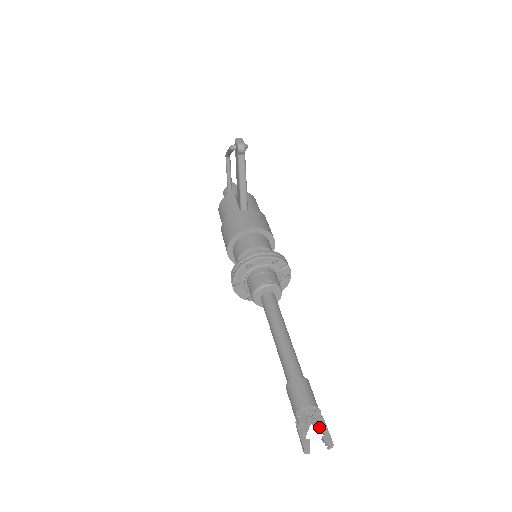
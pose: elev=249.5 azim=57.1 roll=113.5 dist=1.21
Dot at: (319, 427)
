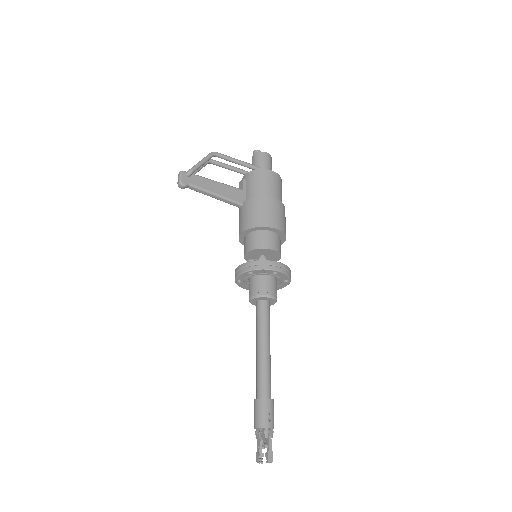
Dot at: (264, 444)
